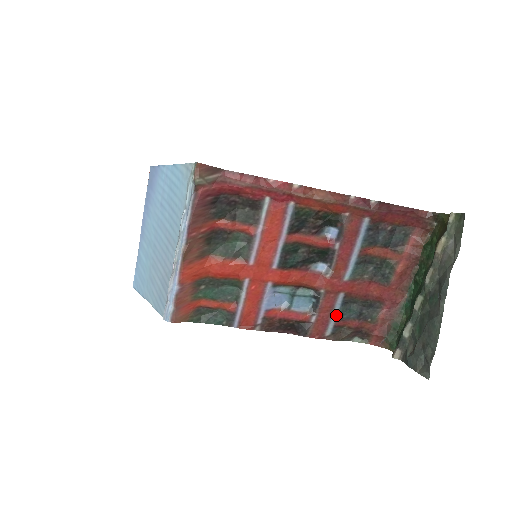
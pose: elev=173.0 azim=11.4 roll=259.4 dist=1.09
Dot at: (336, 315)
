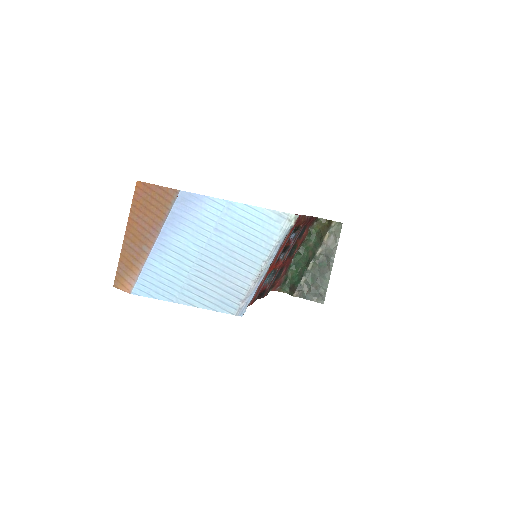
Dot at: occluded
